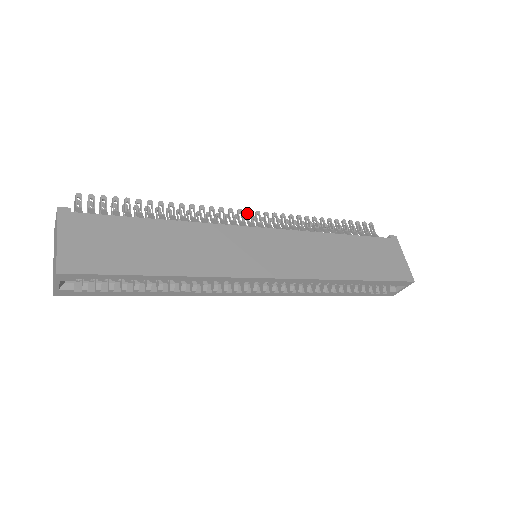
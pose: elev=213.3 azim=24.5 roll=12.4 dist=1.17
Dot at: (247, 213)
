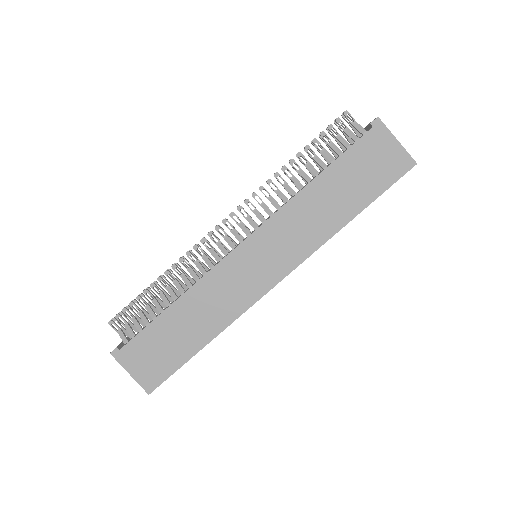
Dot at: (224, 224)
